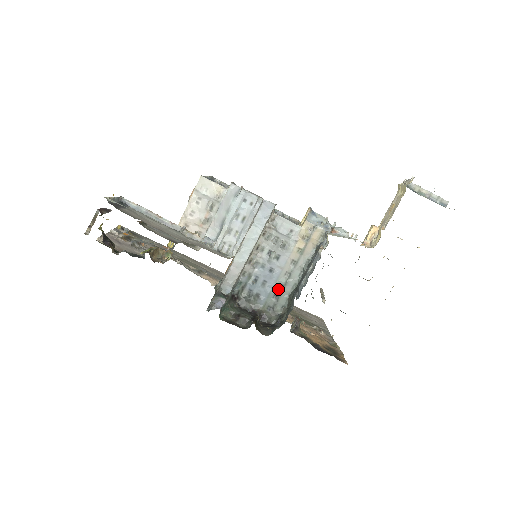
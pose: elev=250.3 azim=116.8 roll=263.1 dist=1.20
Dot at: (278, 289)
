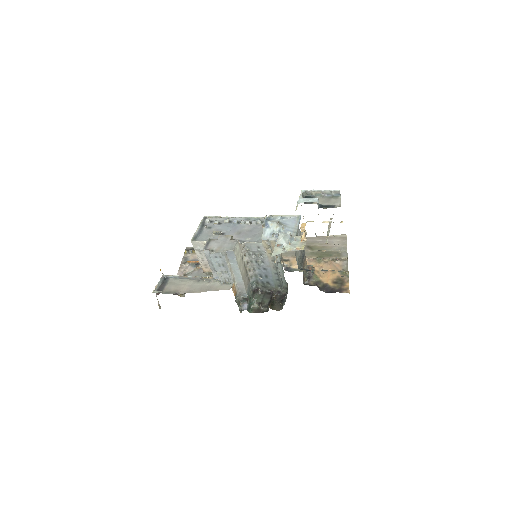
Dot at: (276, 276)
